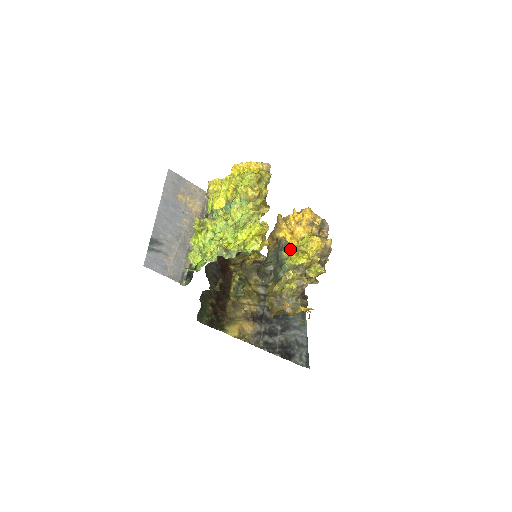
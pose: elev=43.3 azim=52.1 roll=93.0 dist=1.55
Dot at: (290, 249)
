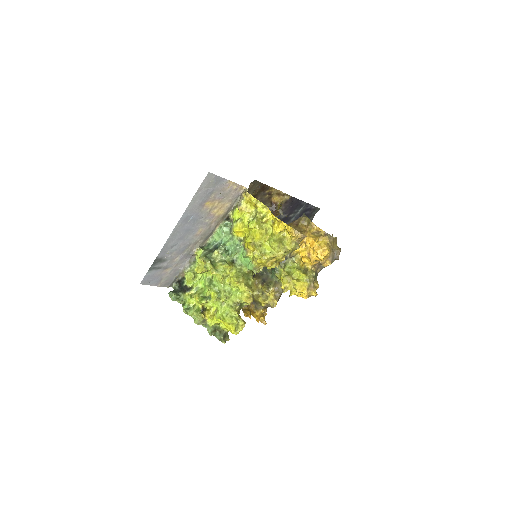
Dot at: (290, 260)
